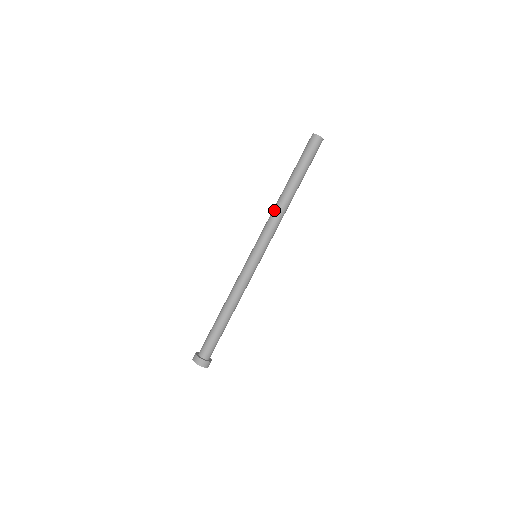
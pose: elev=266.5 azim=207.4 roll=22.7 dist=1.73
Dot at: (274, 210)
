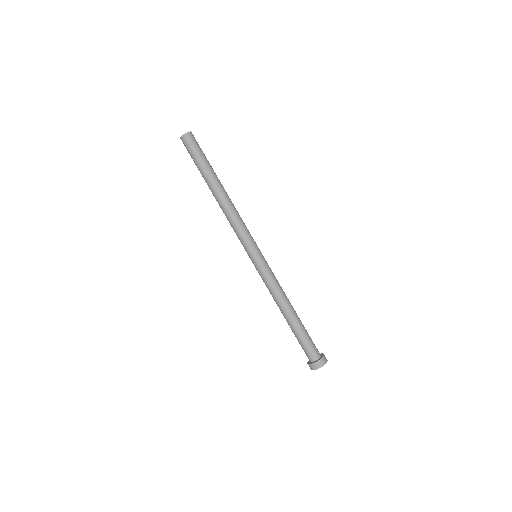
Dot at: (229, 212)
